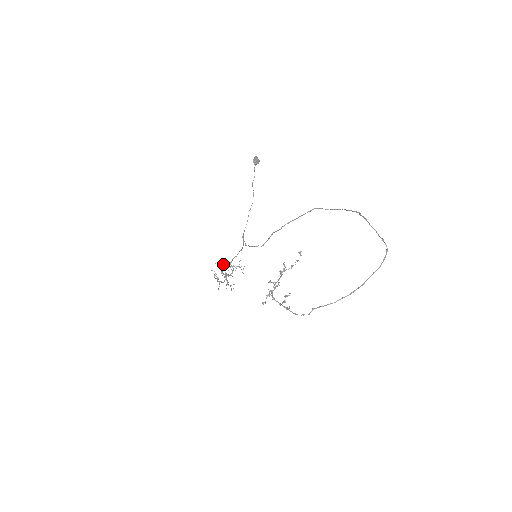
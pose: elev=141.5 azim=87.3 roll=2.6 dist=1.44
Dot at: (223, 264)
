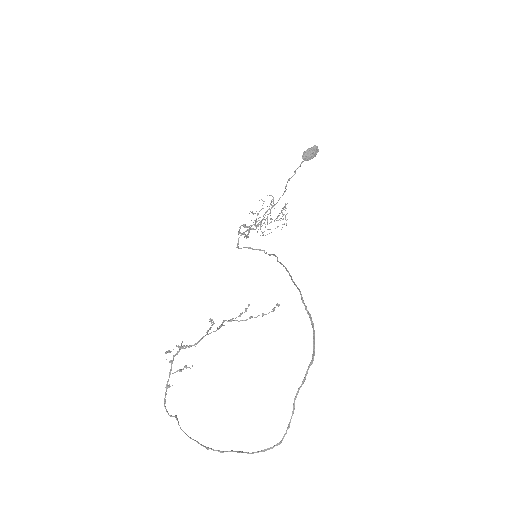
Dot at: occluded
